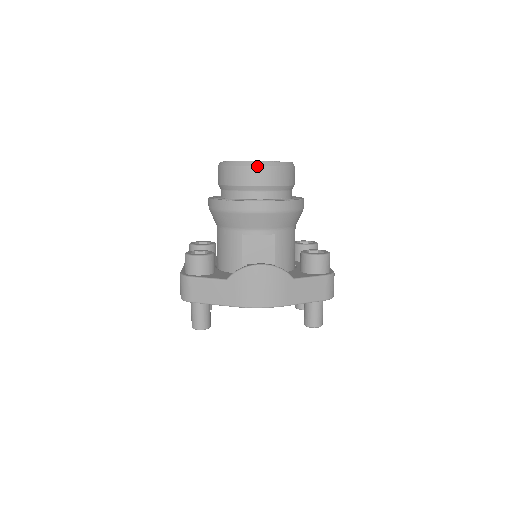
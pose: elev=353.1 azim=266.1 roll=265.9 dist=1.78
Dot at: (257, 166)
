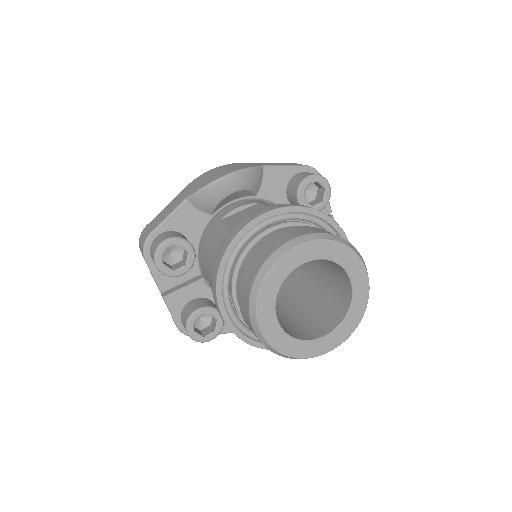
Dot at: occluded
